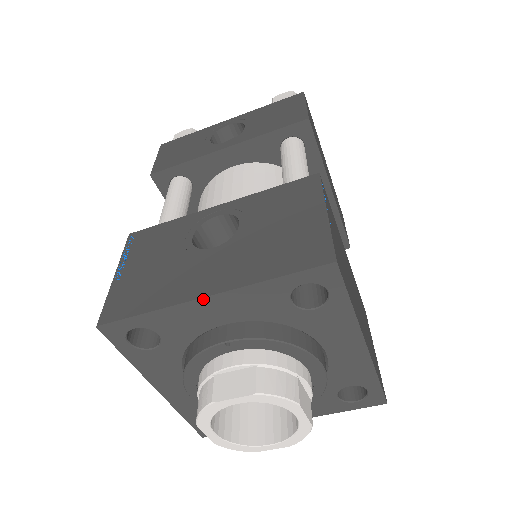
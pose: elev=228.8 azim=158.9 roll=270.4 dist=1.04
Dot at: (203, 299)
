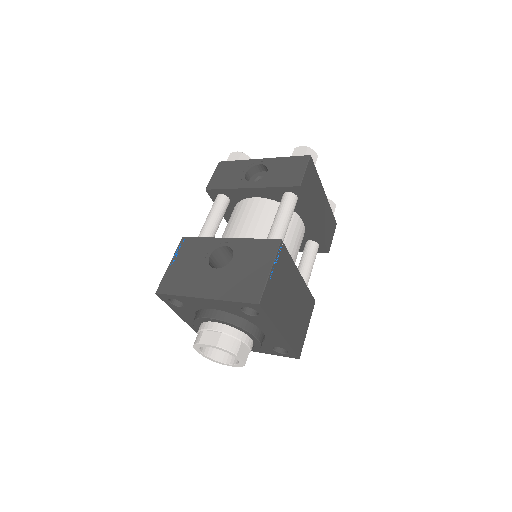
Dot at: (202, 299)
